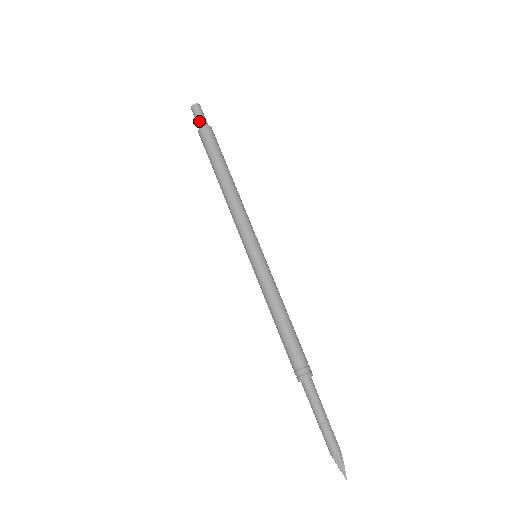
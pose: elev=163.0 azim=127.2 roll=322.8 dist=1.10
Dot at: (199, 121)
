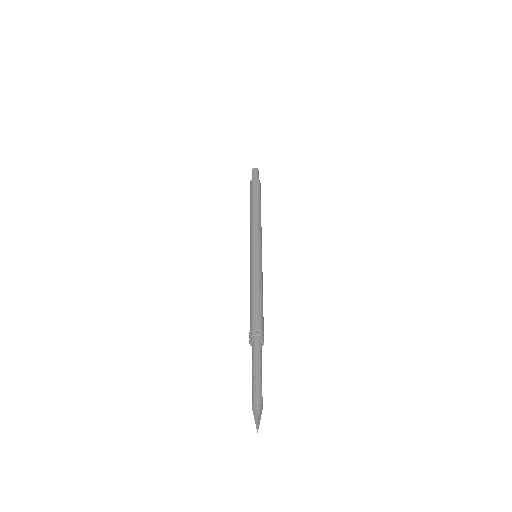
Dot at: (252, 177)
